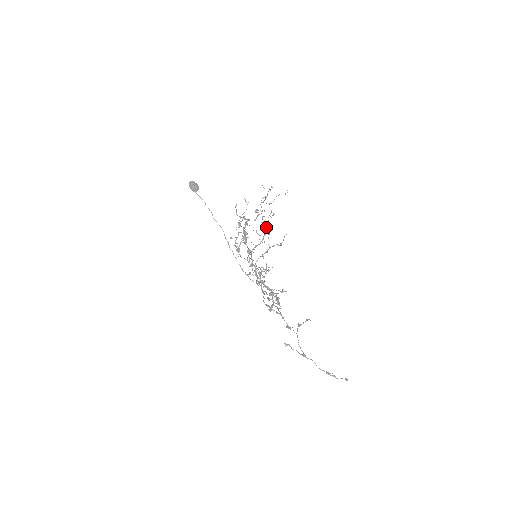
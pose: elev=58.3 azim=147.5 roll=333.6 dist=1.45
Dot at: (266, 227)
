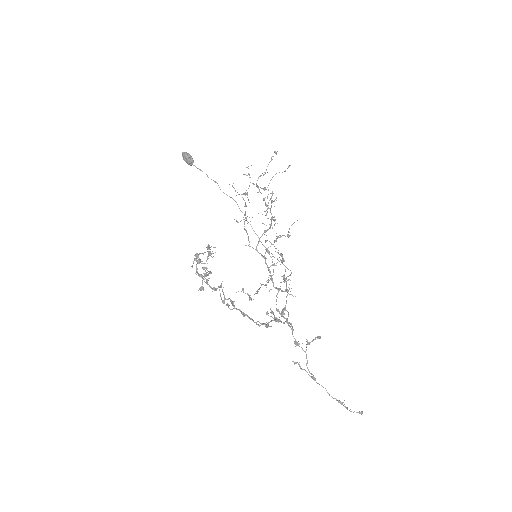
Dot at: (270, 211)
